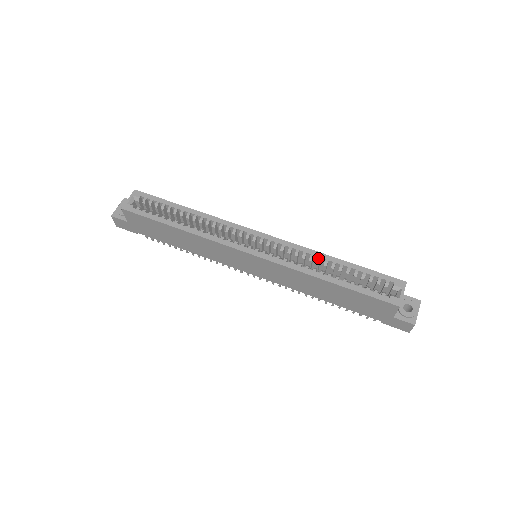
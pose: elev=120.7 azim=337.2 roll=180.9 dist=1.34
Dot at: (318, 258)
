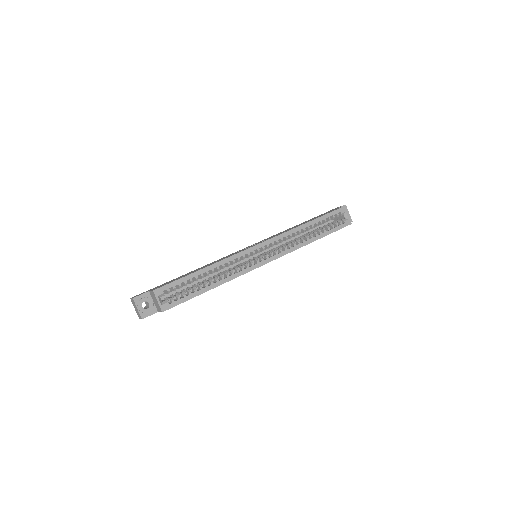
Dot at: (299, 232)
